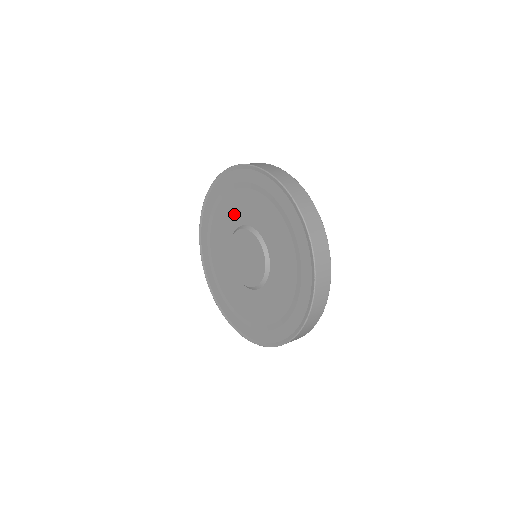
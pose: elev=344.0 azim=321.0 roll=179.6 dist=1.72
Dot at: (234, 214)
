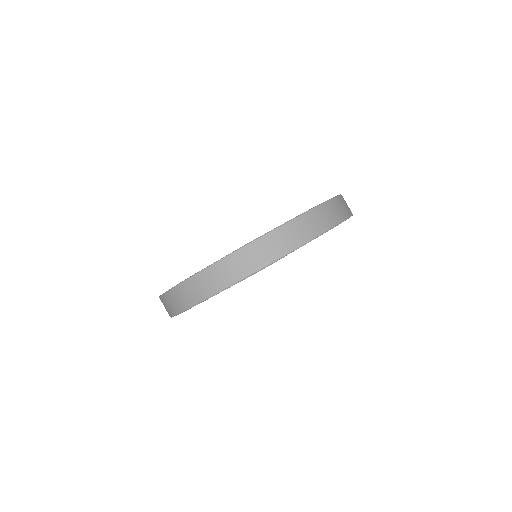
Dot at: occluded
